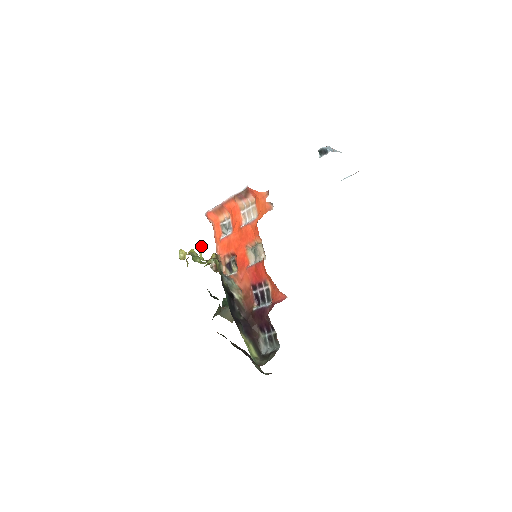
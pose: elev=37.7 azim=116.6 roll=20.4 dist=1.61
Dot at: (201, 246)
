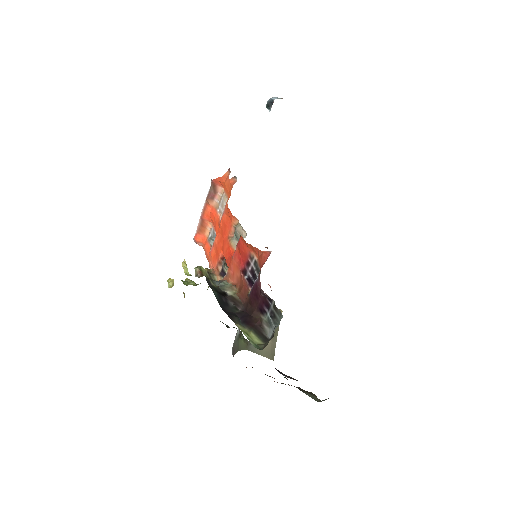
Dot at: (185, 263)
